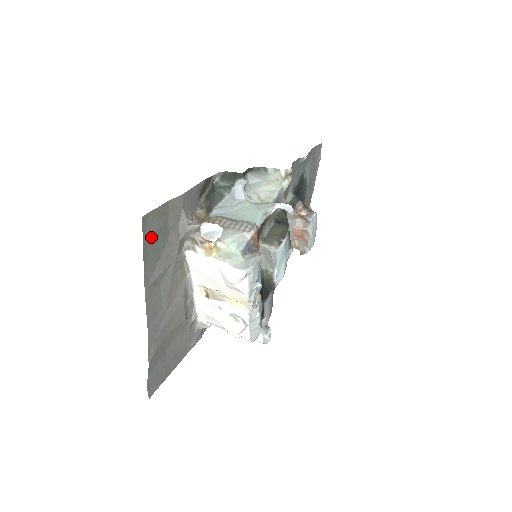
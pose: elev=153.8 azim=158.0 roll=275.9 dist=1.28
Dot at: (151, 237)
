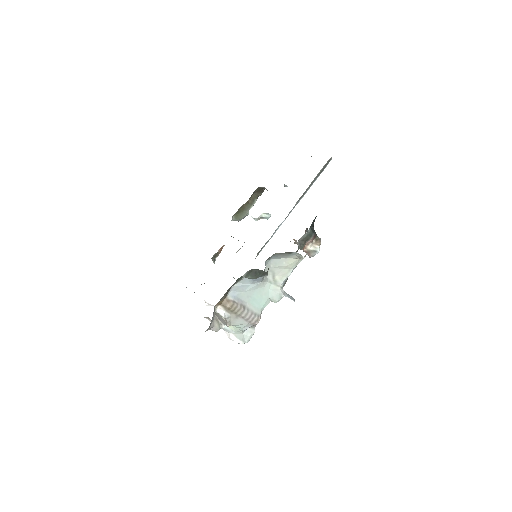
Dot at: occluded
